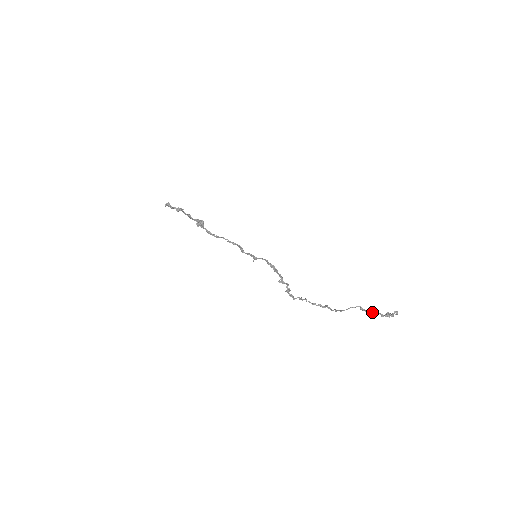
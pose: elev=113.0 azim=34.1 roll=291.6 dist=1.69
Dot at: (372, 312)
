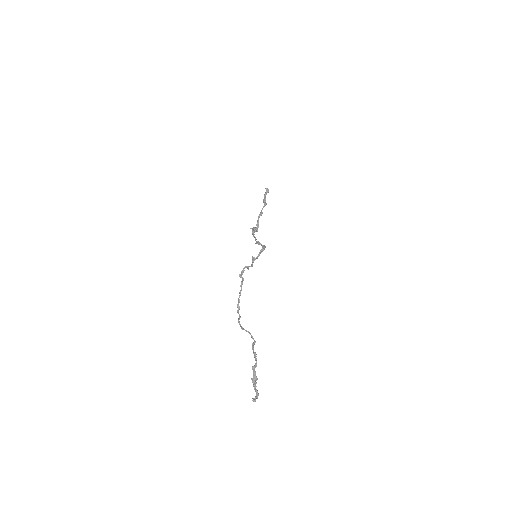
Dot at: (255, 354)
